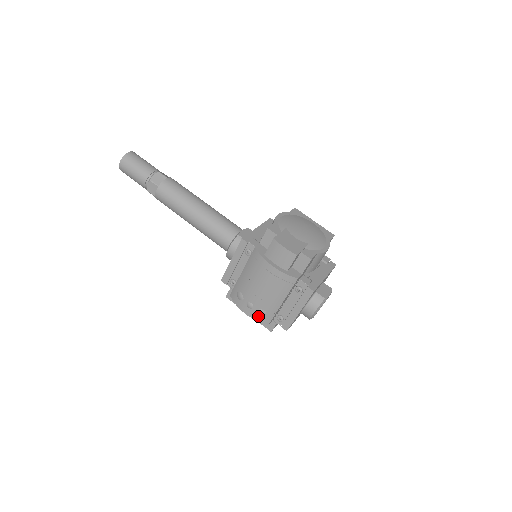
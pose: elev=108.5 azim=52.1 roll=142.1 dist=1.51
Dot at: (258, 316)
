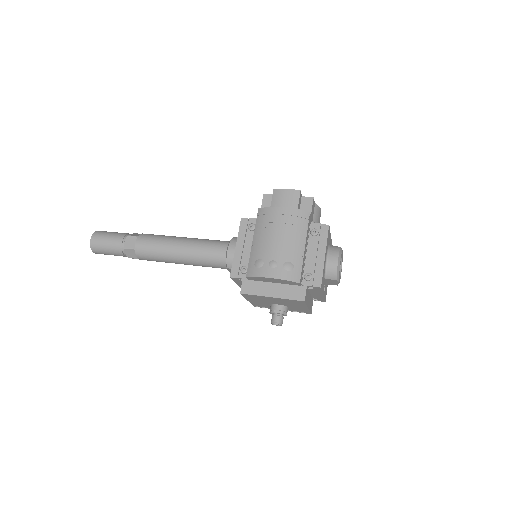
Dot at: (286, 273)
